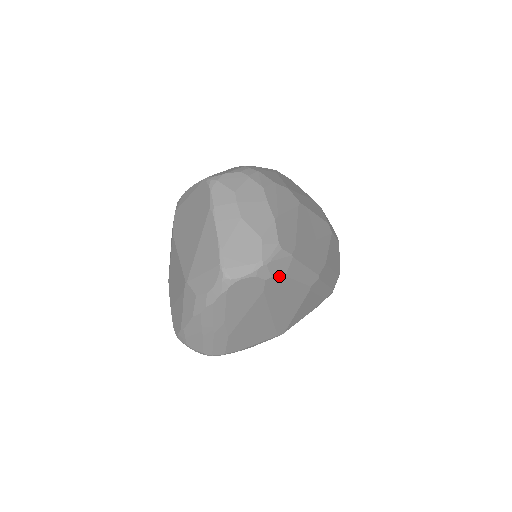
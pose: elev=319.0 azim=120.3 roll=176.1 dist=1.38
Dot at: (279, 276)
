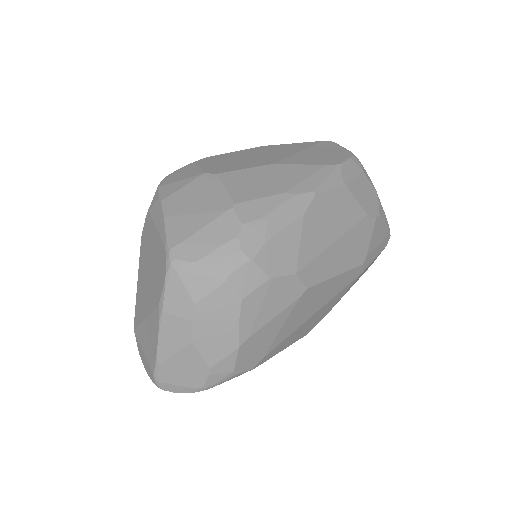
Dot at: occluded
